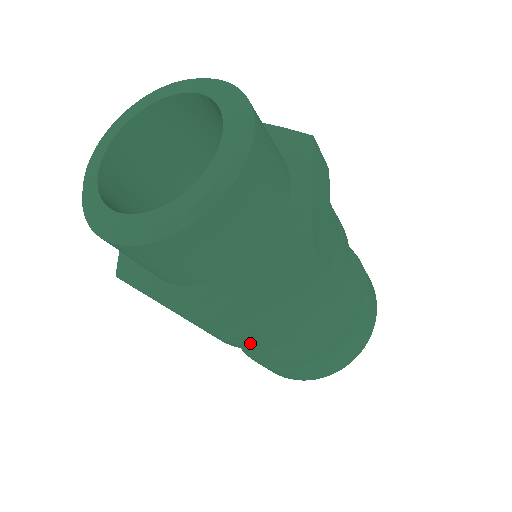
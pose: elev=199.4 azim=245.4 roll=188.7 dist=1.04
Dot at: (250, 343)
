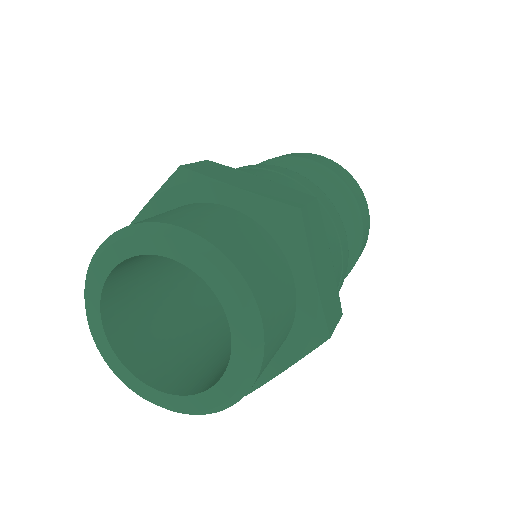
Dot at: occluded
